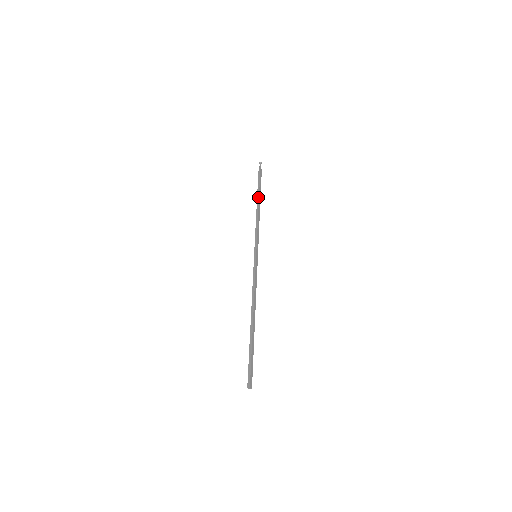
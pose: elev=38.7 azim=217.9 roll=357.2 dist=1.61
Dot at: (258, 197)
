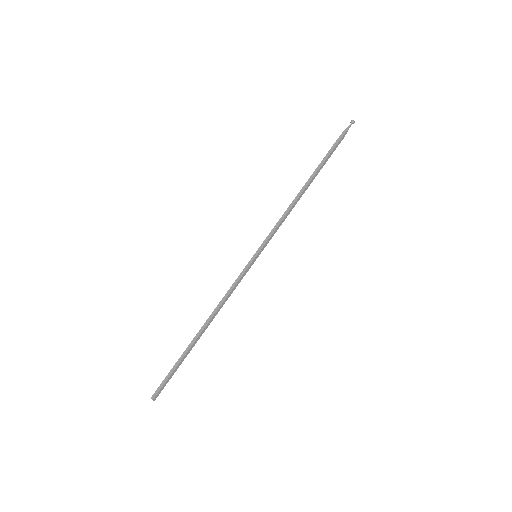
Dot at: (313, 176)
